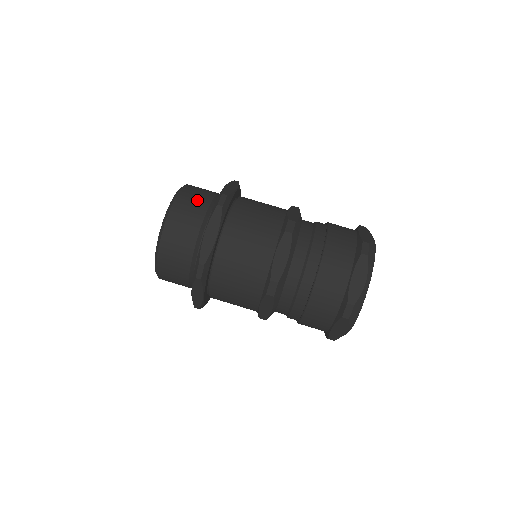
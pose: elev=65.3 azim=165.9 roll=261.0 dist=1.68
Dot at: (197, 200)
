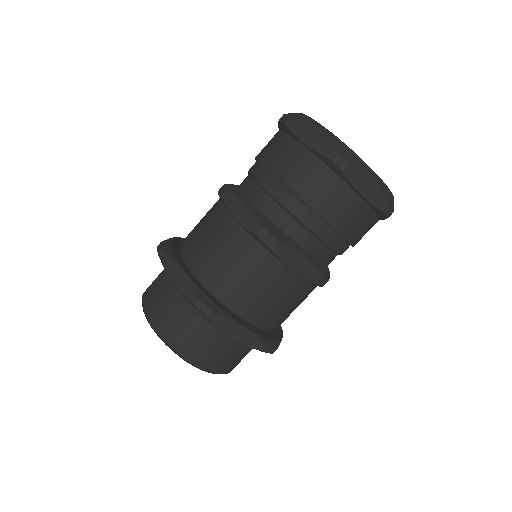
Dot at: (181, 322)
